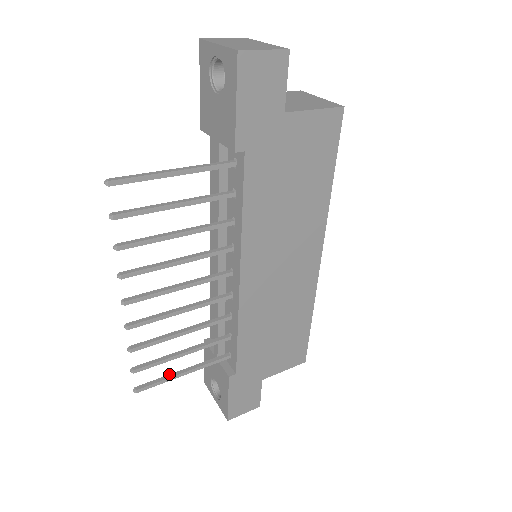
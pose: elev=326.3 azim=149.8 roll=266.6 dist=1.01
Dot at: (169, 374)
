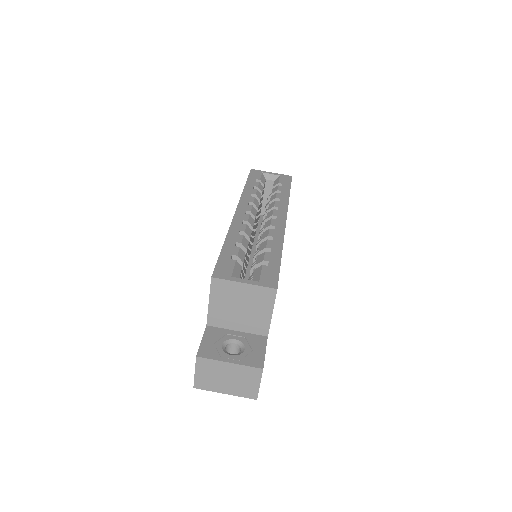
Dot at: occluded
